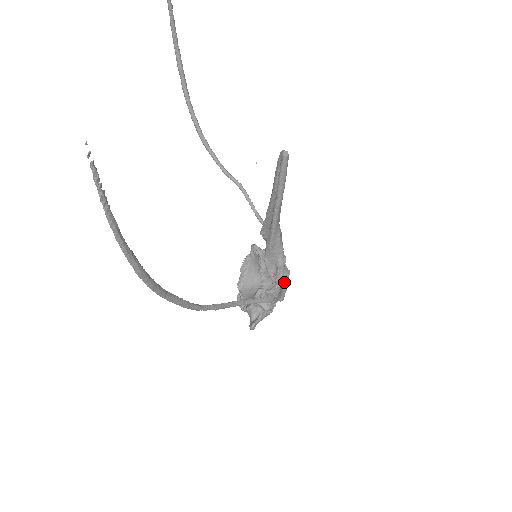
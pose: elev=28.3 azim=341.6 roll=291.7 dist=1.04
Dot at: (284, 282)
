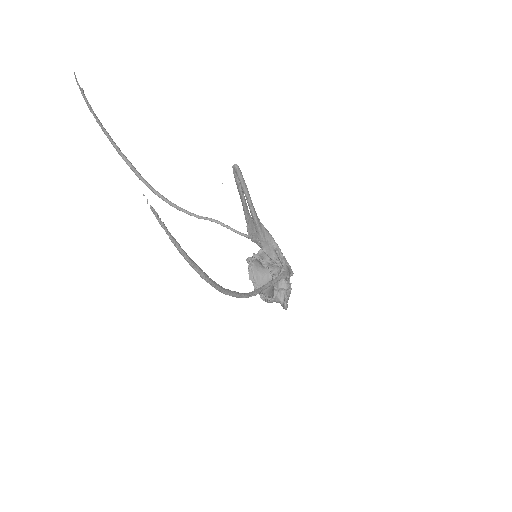
Dot at: occluded
